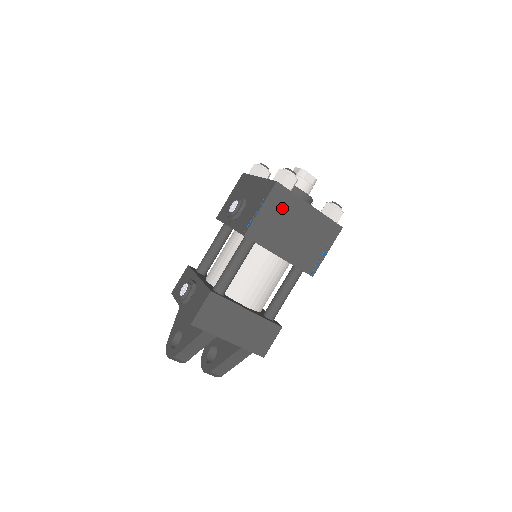
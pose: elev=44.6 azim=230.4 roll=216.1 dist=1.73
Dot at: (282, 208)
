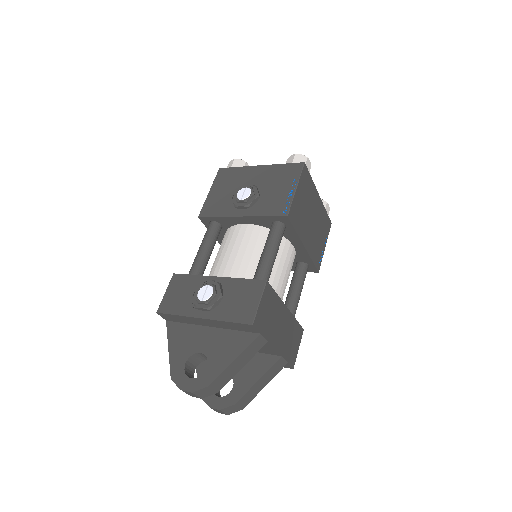
Dot at: (306, 192)
